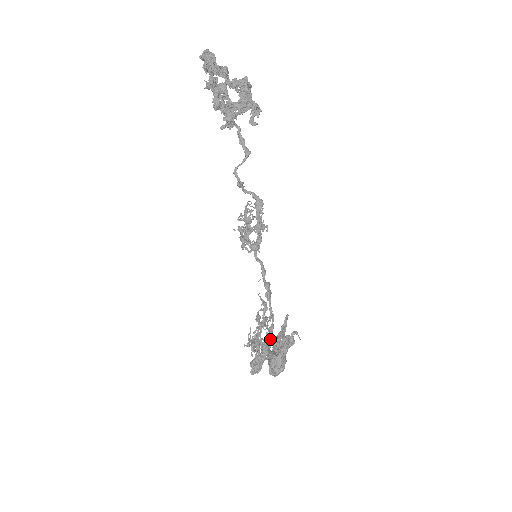
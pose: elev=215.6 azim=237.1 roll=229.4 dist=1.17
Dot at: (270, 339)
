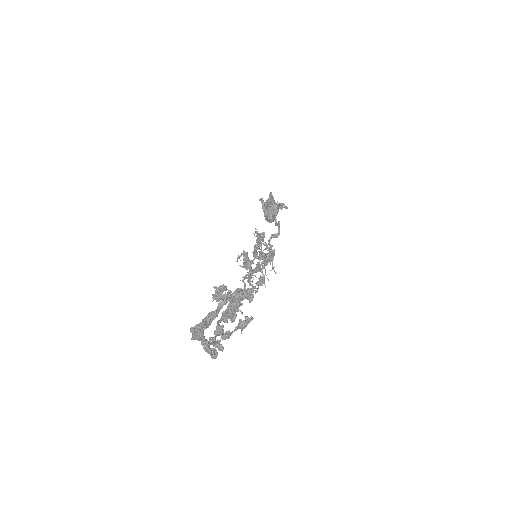
Dot at: occluded
